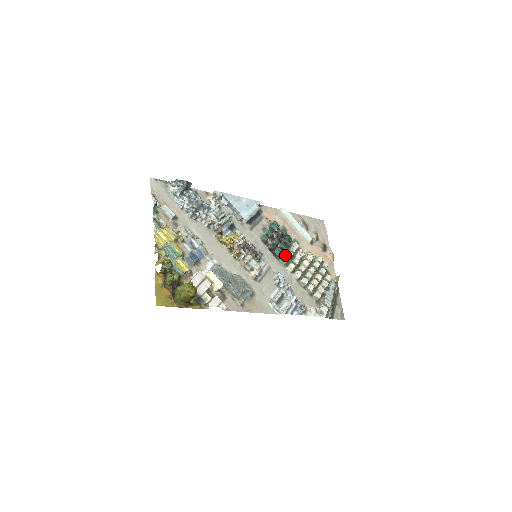
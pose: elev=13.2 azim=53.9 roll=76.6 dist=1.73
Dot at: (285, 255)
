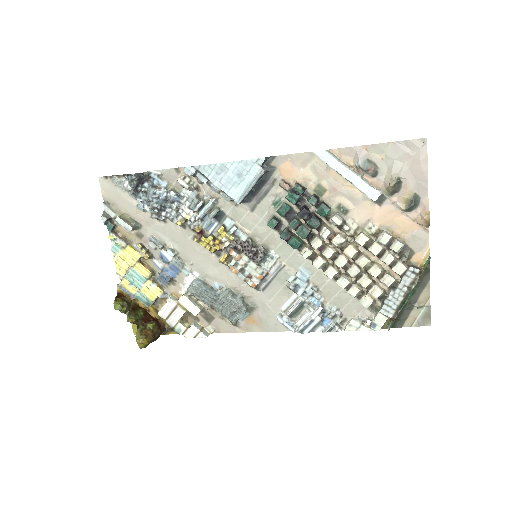
Dot at: (310, 243)
